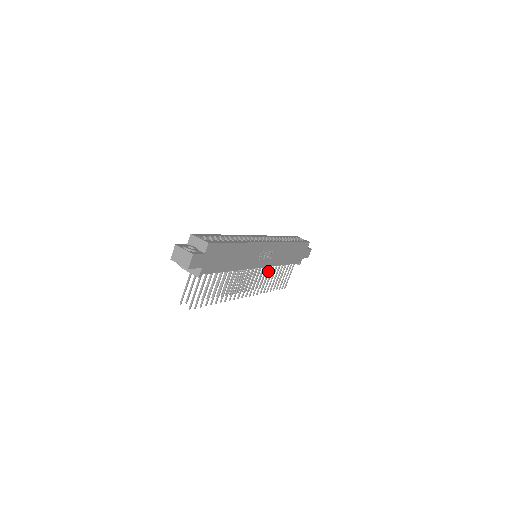
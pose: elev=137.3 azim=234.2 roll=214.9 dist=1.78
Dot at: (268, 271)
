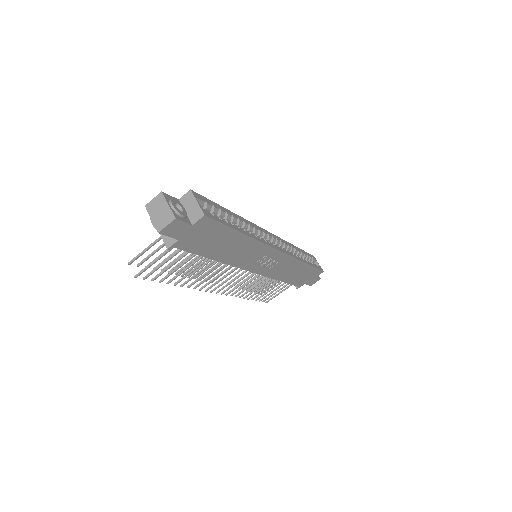
Dot at: (259, 278)
